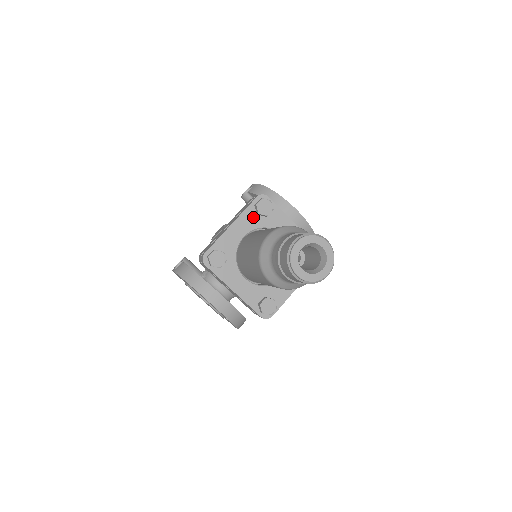
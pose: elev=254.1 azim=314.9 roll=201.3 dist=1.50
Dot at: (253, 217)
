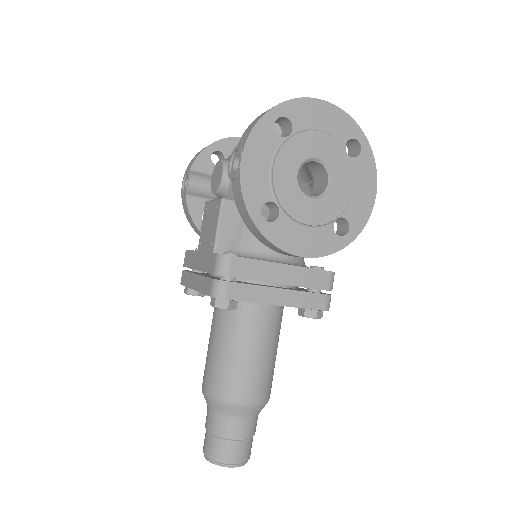
Dot at: occluded
